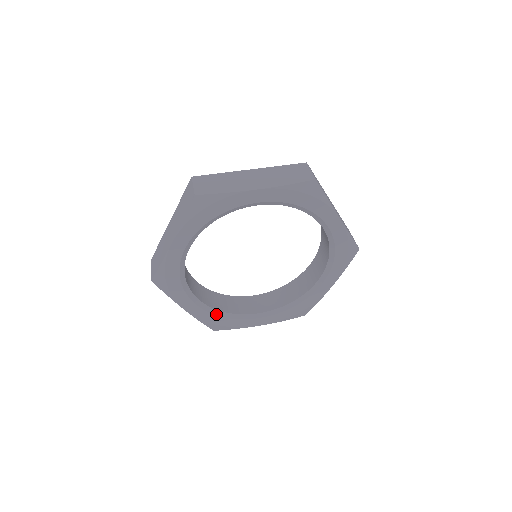
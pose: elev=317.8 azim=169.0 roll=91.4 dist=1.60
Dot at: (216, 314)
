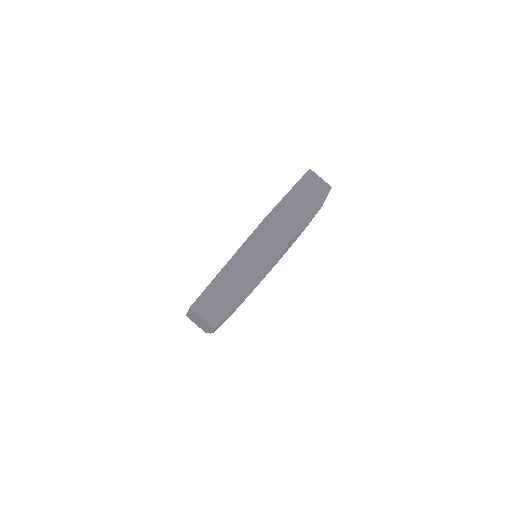
Dot at: occluded
